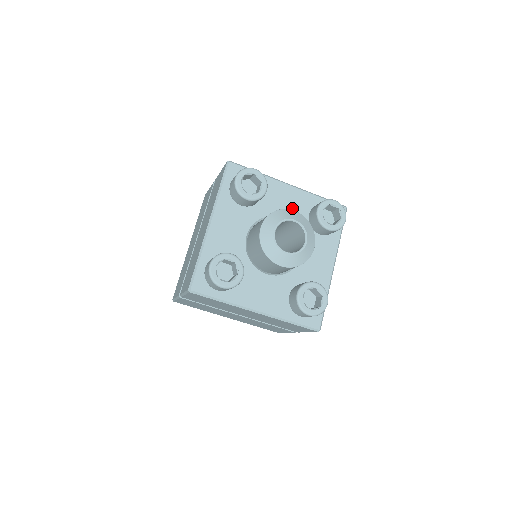
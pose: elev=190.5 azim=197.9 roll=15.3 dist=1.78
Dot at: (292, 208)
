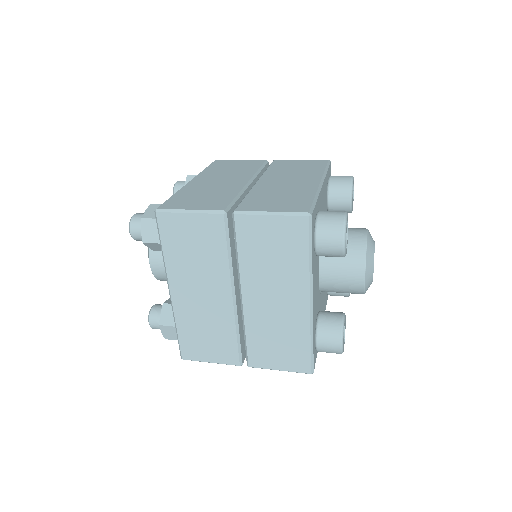
Dot at: (324, 207)
